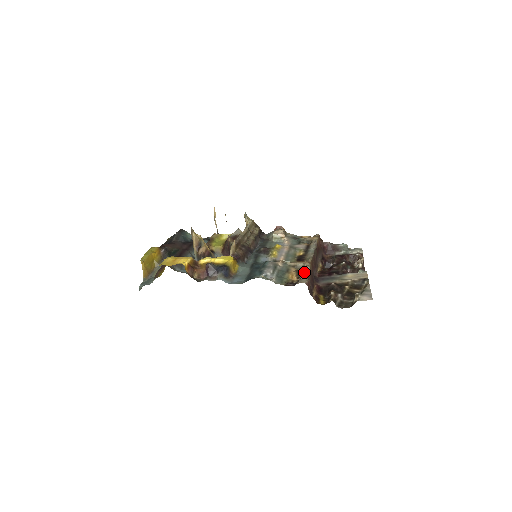
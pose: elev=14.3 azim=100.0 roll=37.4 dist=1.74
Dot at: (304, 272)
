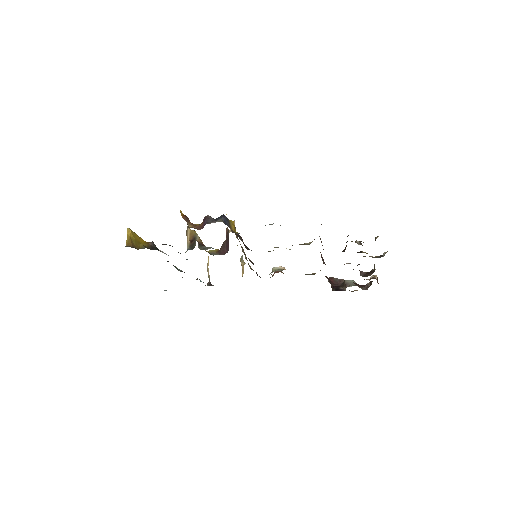
Dot at: occluded
